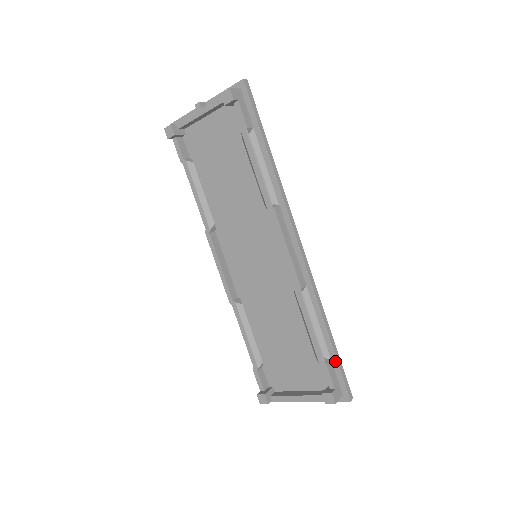
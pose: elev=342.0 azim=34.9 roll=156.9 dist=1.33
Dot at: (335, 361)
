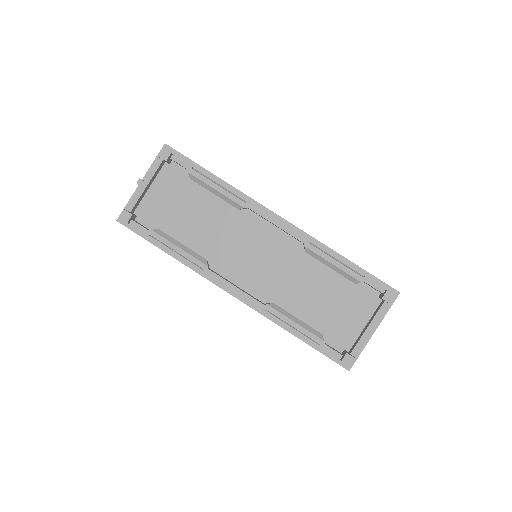
Dot at: (367, 274)
